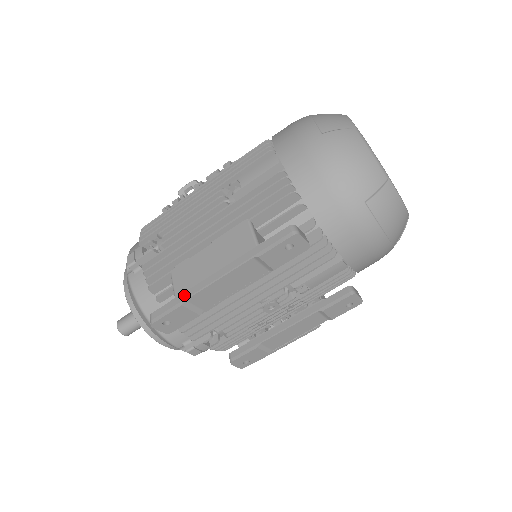
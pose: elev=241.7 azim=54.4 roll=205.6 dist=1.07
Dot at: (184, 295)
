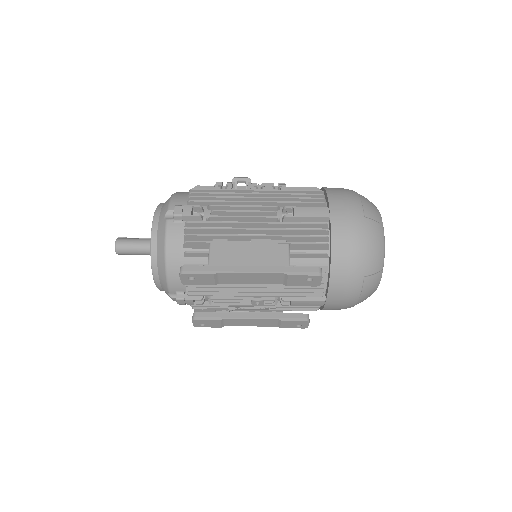
Dot at: (218, 268)
